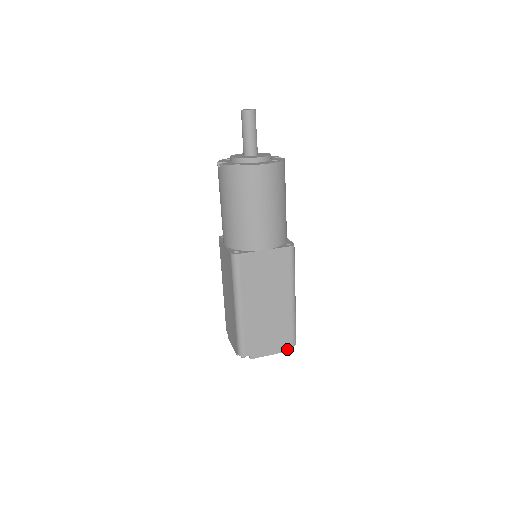
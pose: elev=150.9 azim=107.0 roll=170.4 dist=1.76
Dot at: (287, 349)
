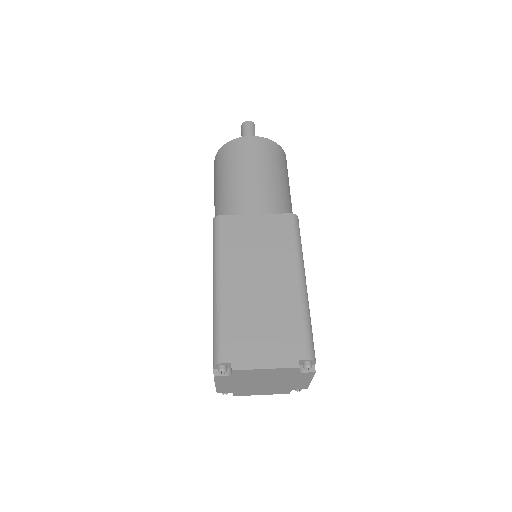
Dot at: (297, 363)
